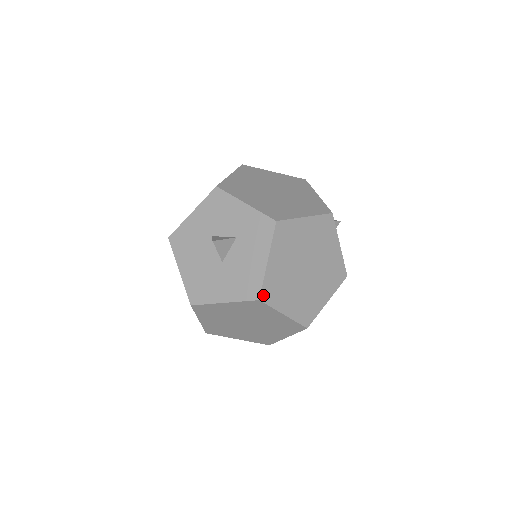
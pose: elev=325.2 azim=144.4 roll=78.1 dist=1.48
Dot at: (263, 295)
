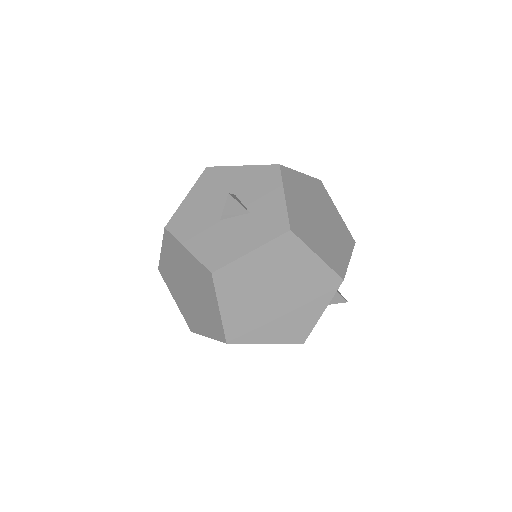
Dot at: (219, 273)
